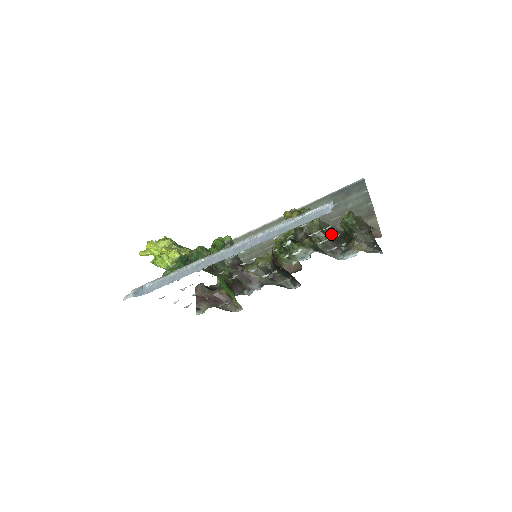
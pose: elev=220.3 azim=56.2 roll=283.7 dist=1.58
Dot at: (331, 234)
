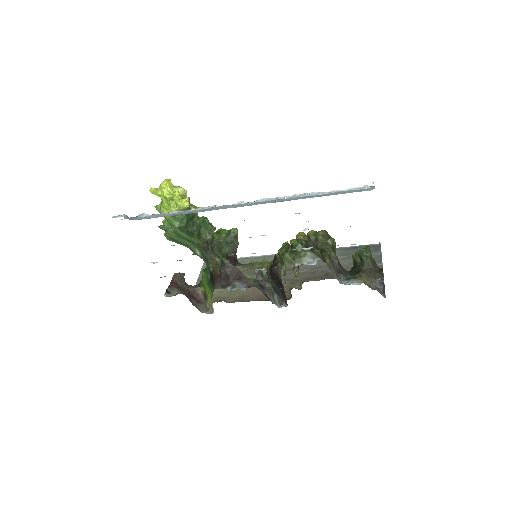
Dot at: occluded
